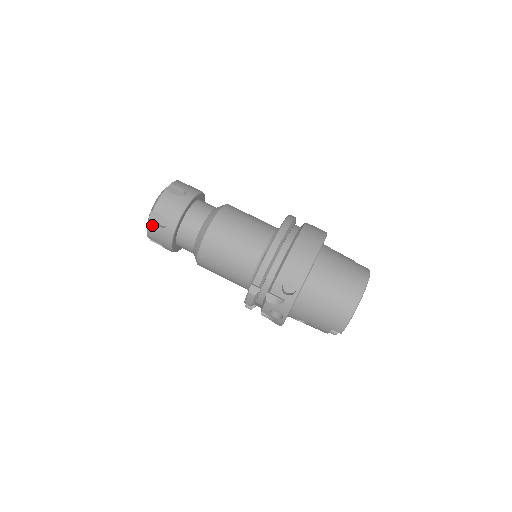
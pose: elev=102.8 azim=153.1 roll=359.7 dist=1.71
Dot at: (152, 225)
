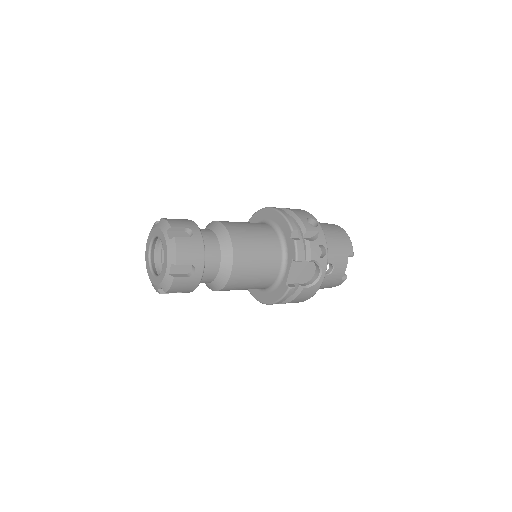
Dot at: (179, 239)
